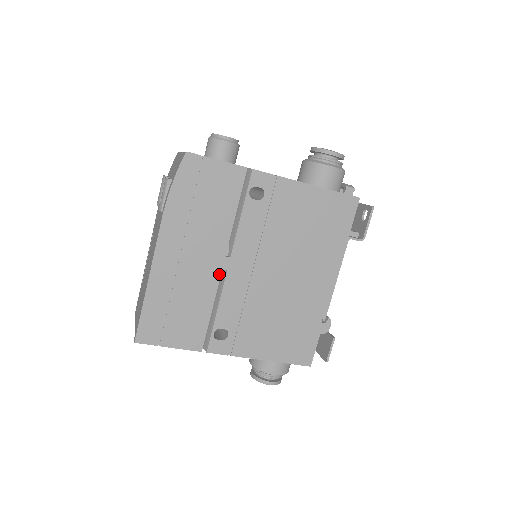
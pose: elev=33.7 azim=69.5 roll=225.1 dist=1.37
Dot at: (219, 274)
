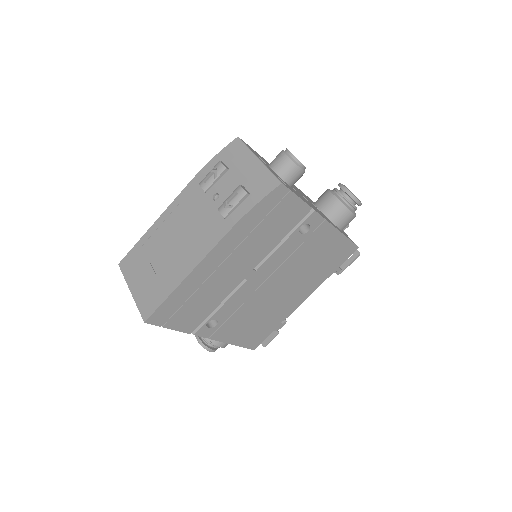
Dot at: (240, 281)
